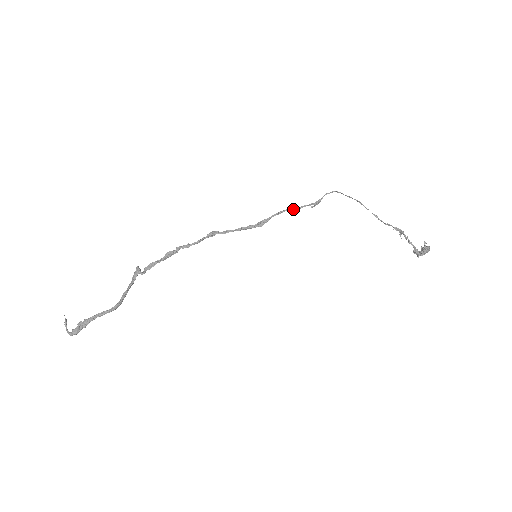
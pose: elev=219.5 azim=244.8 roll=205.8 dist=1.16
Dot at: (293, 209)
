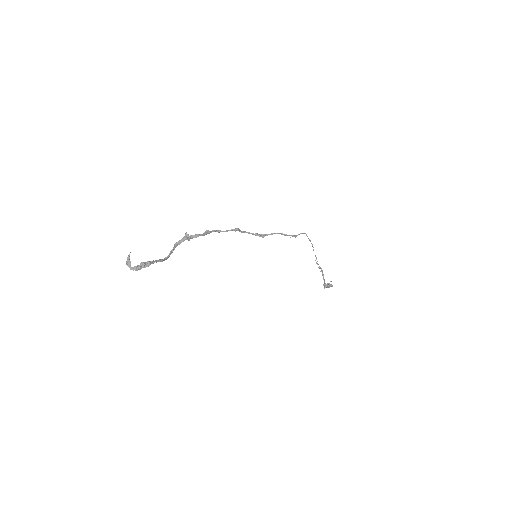
Dot at: (284, 235)
